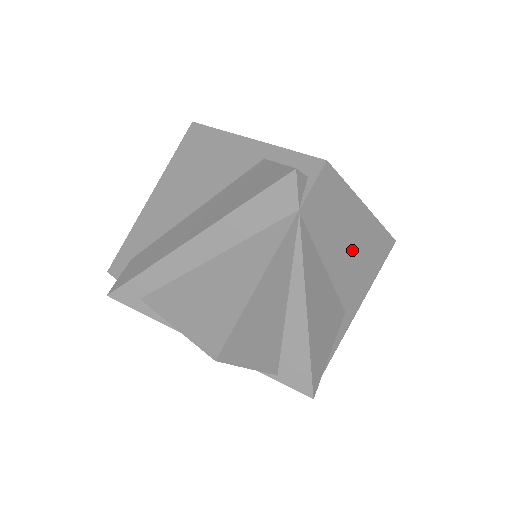
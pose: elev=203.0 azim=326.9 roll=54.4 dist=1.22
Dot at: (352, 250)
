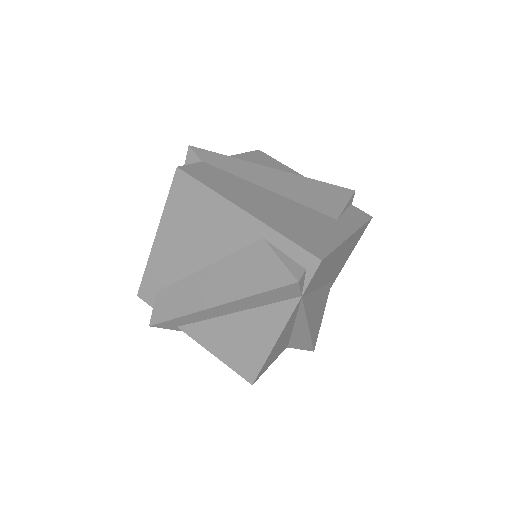
Dot at: (338, 260)
